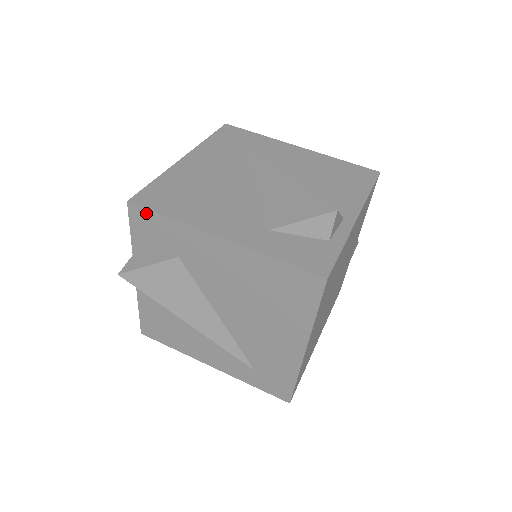
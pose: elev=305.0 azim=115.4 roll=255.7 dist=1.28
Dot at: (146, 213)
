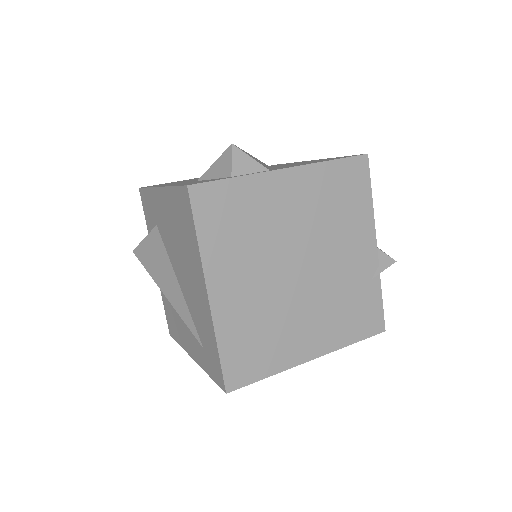
Dot at: (143, 192)
